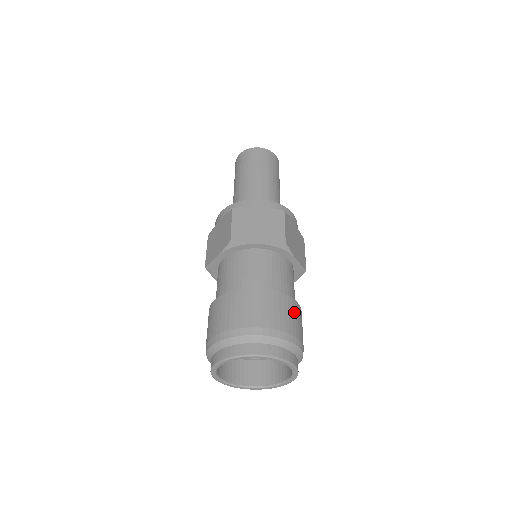
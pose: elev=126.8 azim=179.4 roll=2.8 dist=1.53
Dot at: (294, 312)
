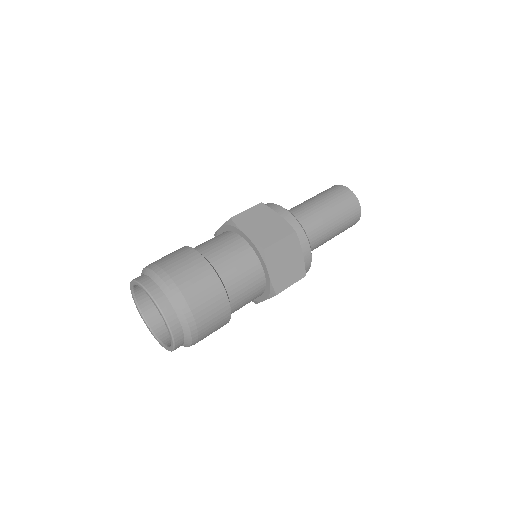
Dot at: (187, 259)
